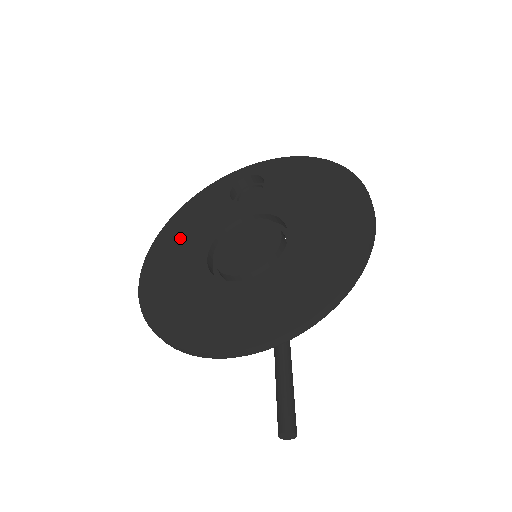
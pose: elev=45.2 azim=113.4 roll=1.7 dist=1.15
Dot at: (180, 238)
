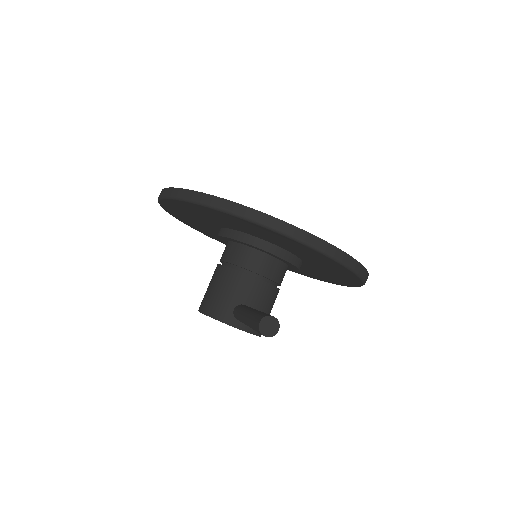
Dot at: occluded
